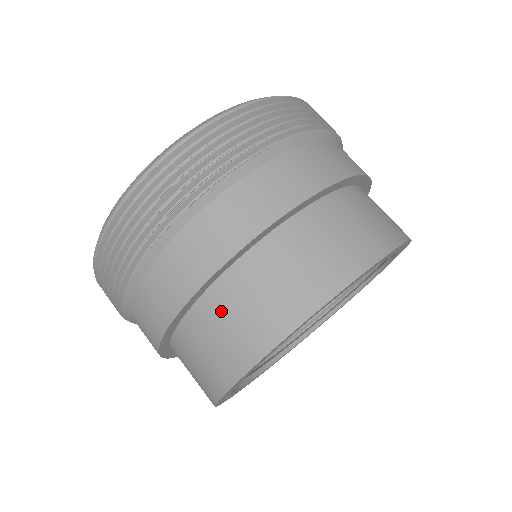
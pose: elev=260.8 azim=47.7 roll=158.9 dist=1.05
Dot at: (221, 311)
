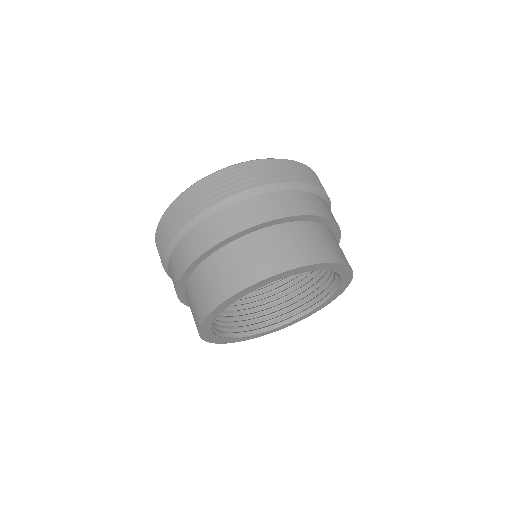
Dot at: occluded
